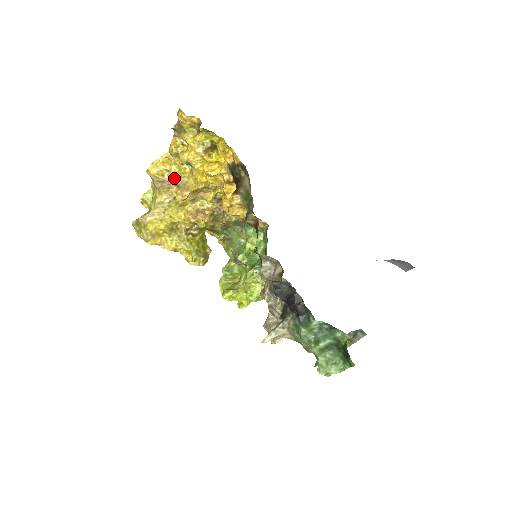
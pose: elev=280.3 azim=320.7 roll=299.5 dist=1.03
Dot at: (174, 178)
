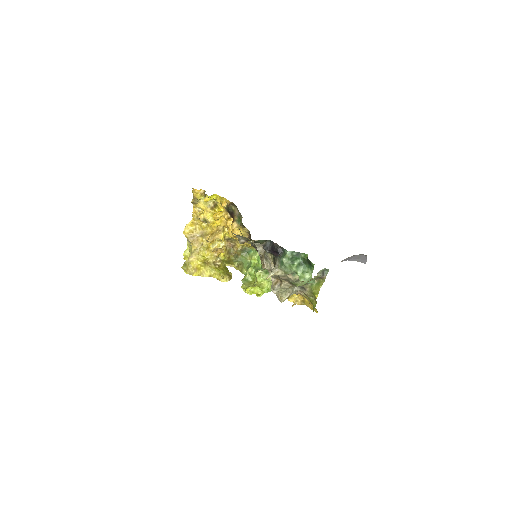
Dot at: (199, 231)
